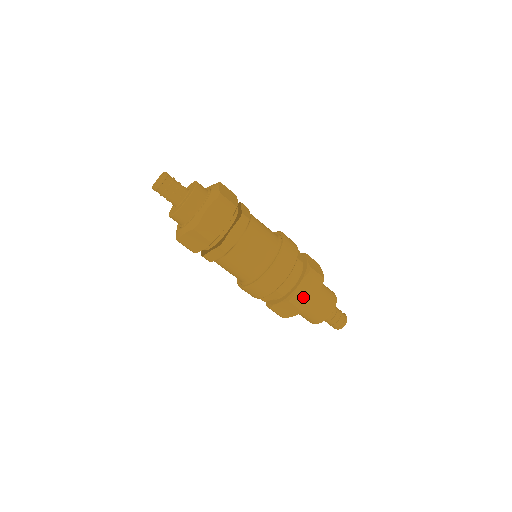
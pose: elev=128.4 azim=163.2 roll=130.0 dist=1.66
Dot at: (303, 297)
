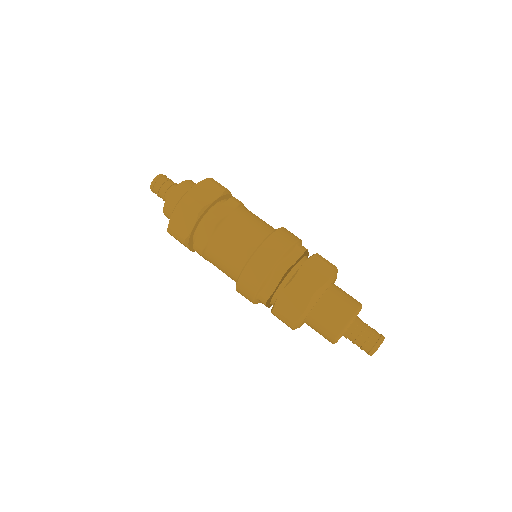
Dot at: (309, 278)
